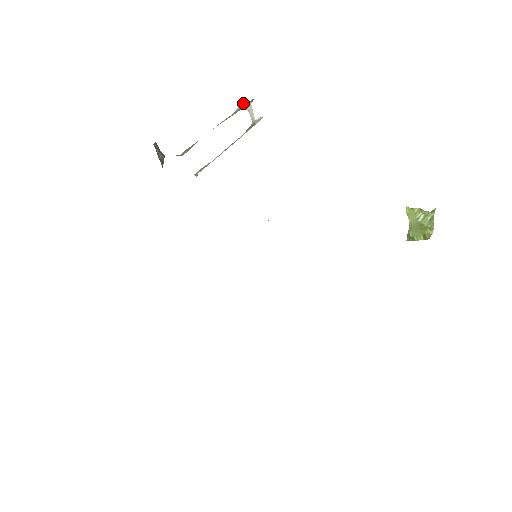
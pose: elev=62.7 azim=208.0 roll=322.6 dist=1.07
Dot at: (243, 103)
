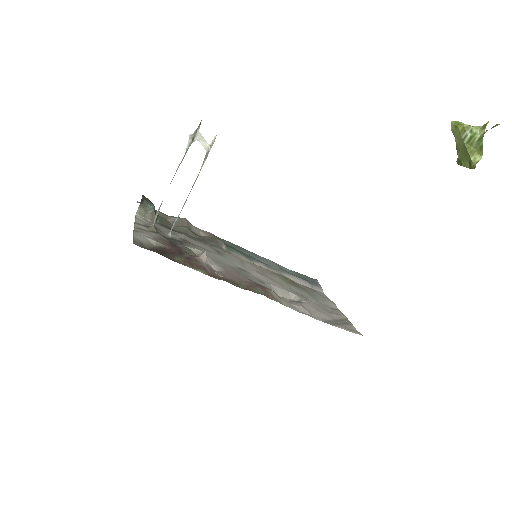
Dot at: (192, 134)
